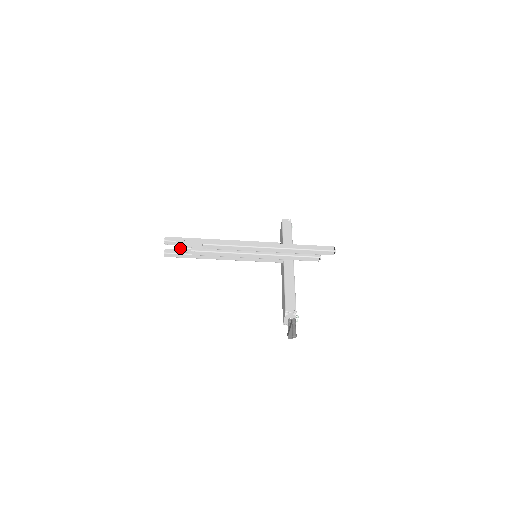
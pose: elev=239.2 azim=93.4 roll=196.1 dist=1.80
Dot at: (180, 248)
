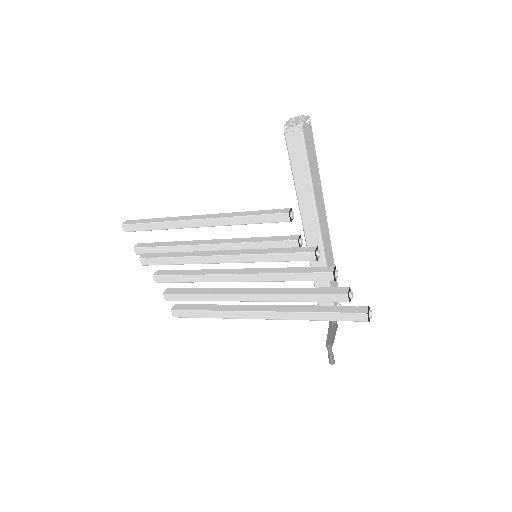
Dot at: occluded
